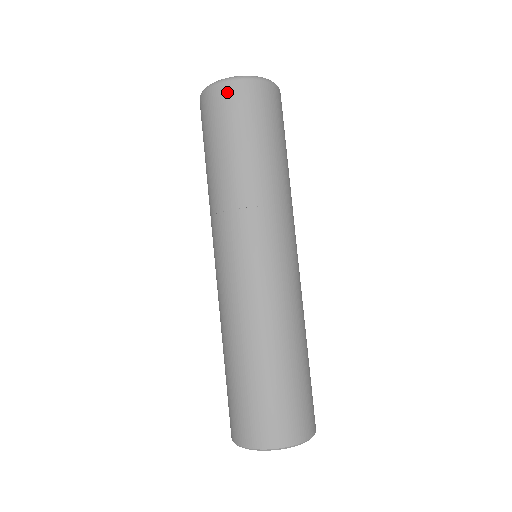
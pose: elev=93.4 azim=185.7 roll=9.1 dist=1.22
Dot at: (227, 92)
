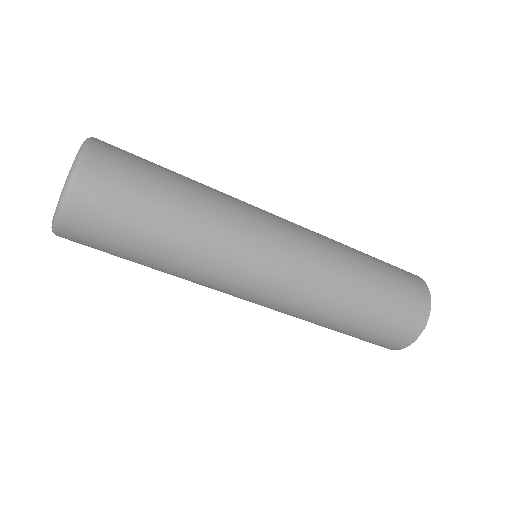
Dot at: (72, 233)
